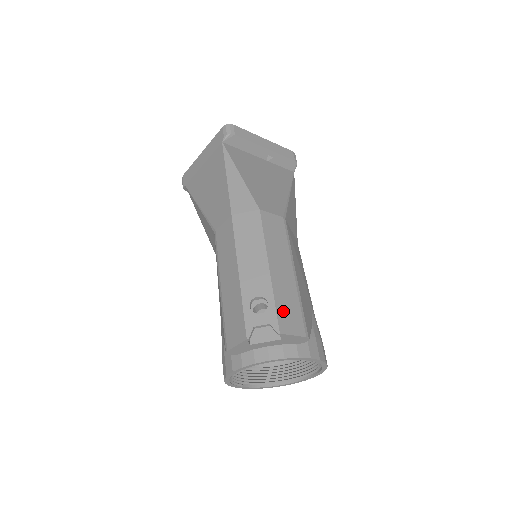
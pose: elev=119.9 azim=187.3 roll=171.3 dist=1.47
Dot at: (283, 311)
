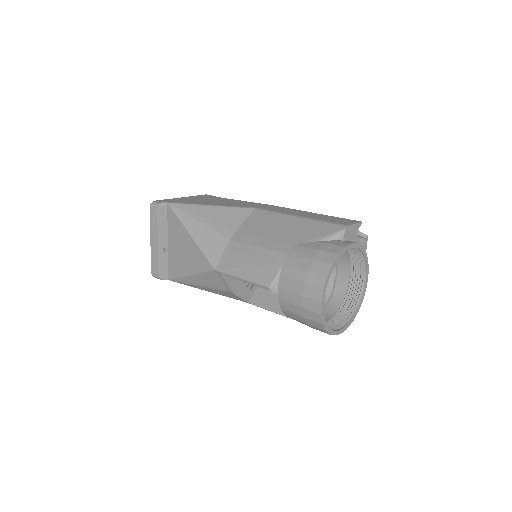
Dot at: occluded
